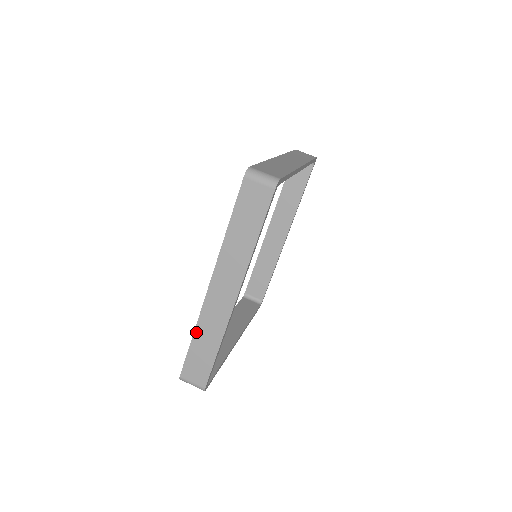
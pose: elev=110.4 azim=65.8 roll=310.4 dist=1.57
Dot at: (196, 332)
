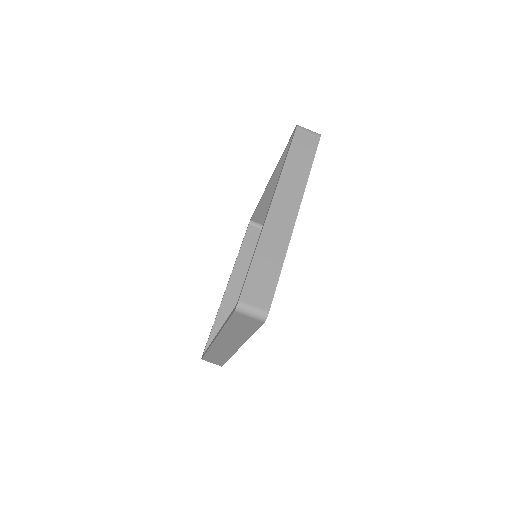
Dot at: (209, 351)
